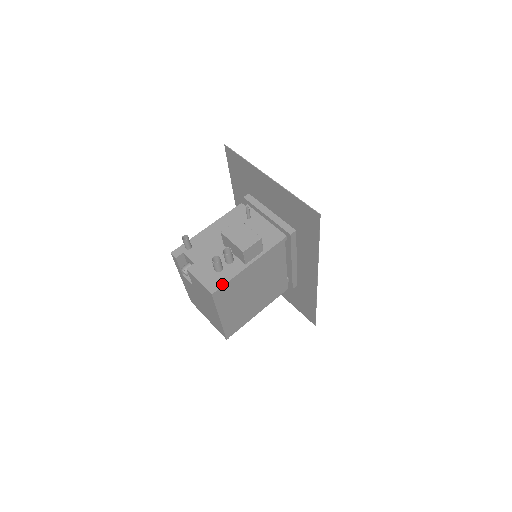
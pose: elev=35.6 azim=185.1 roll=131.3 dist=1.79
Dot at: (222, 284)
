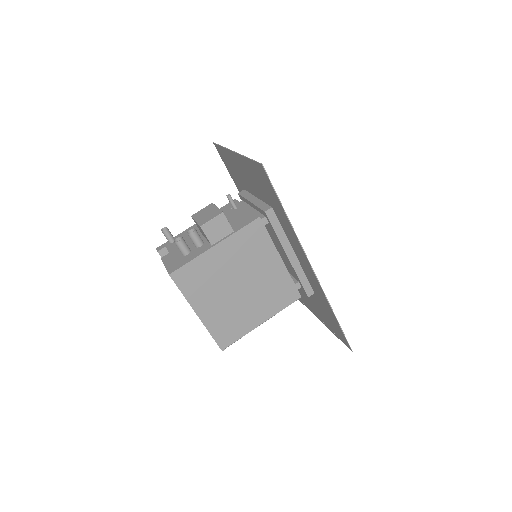
Dot at: (182, 265)
